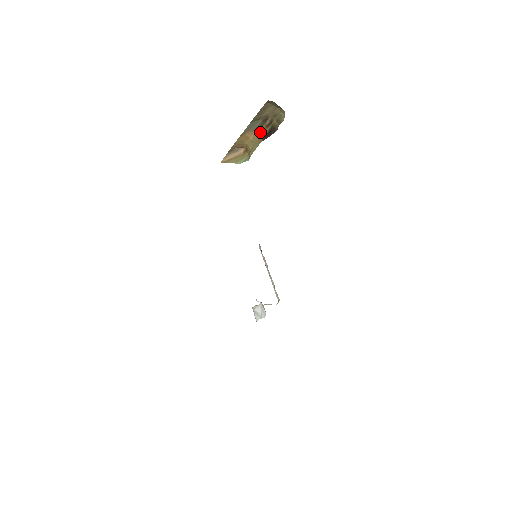
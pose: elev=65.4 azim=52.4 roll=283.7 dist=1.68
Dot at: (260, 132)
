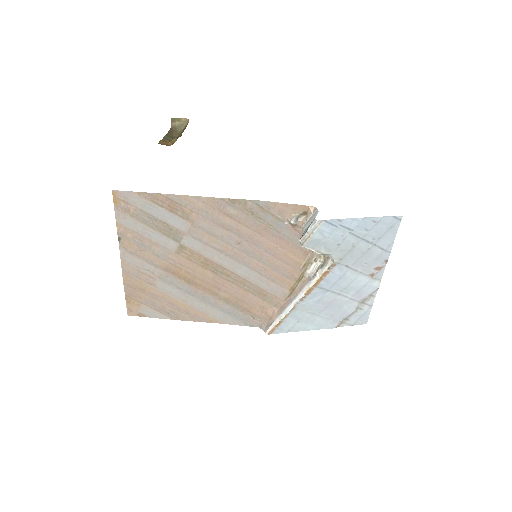
Dot at: occluded
